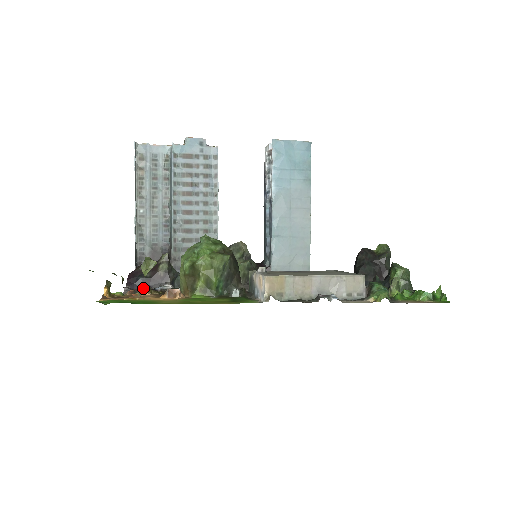
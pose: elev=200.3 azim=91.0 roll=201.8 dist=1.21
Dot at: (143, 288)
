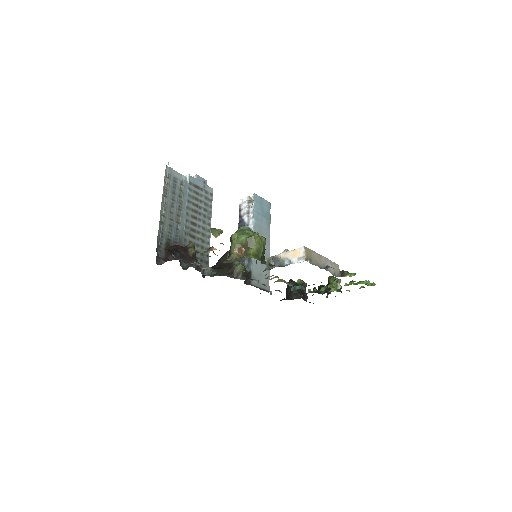
Dot at: occluded
